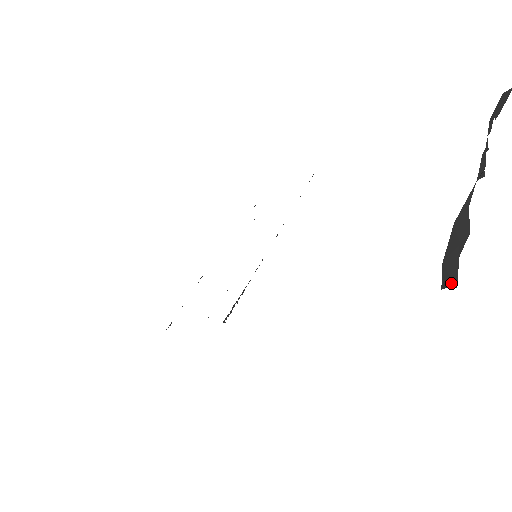
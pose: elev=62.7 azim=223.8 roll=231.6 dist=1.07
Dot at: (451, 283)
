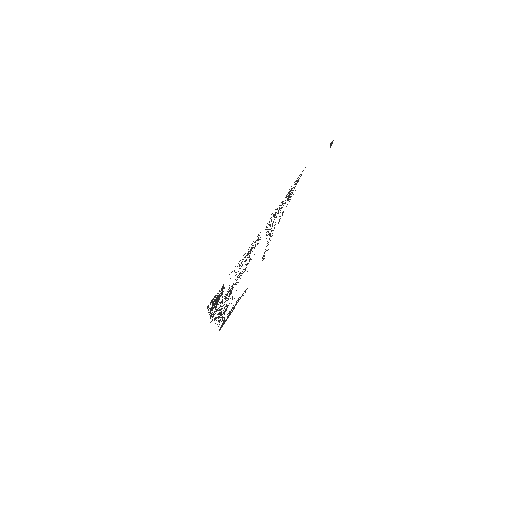
Dot at: occluded
